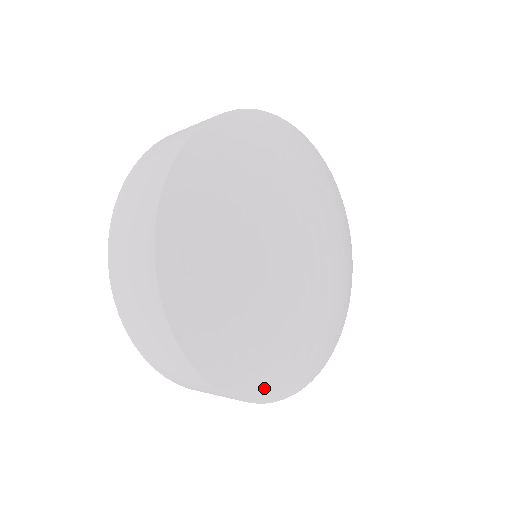
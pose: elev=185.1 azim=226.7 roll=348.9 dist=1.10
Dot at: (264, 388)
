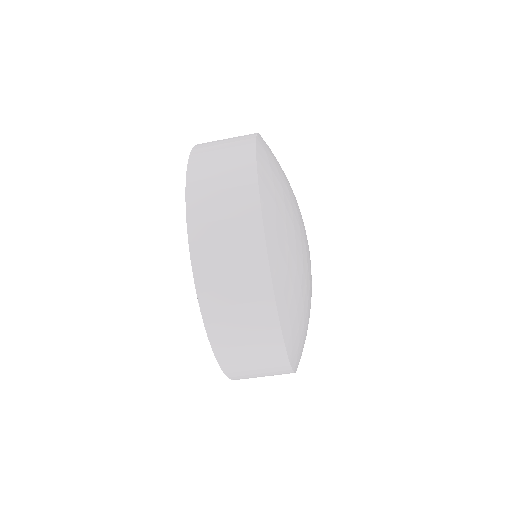
Dot at: (269, 196)
